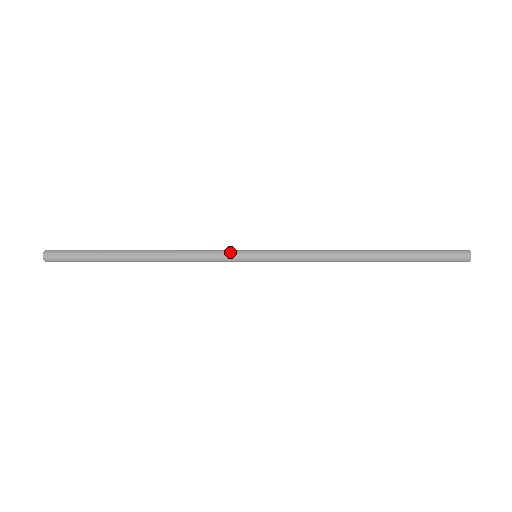
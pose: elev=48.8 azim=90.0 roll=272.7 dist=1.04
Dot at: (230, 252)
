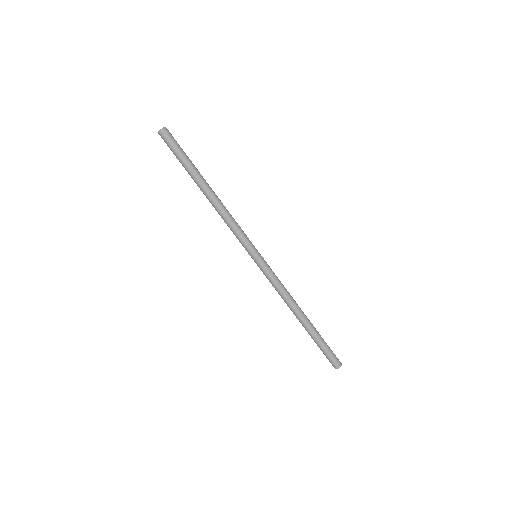
Dot at: occluded
